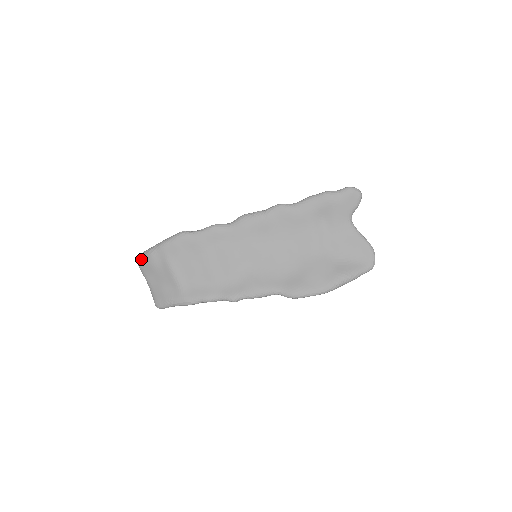
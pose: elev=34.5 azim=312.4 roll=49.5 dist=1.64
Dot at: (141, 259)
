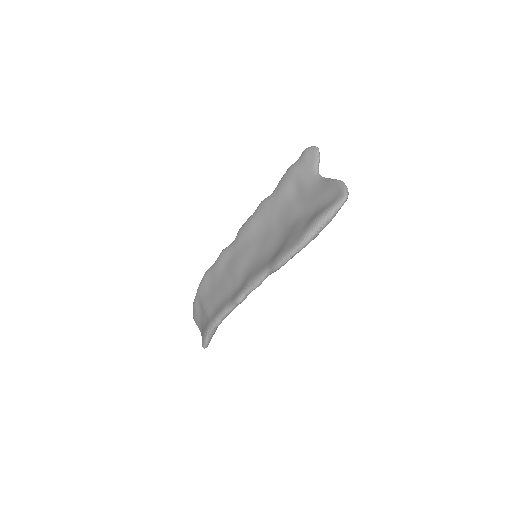
Dot at: (193, 313)
